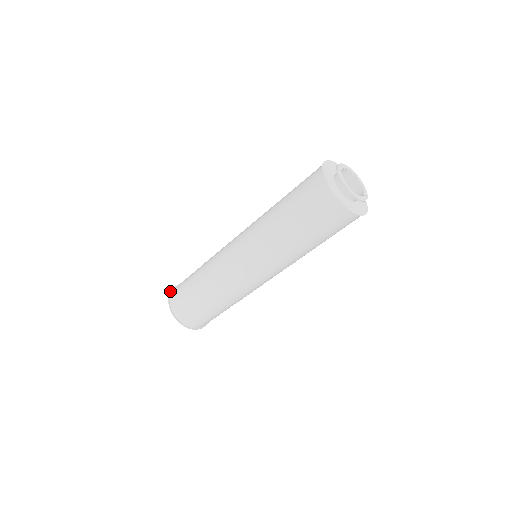
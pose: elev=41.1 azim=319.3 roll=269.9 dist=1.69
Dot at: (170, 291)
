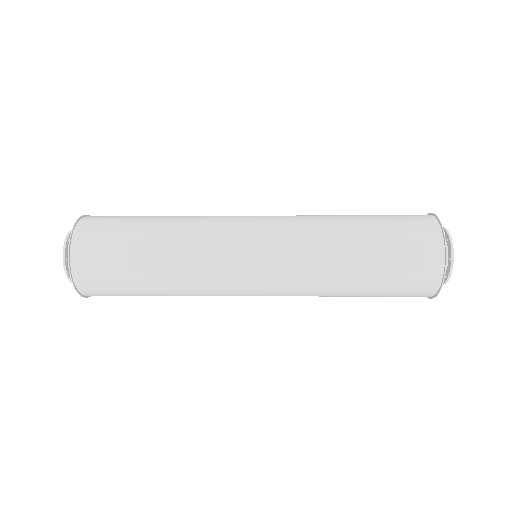
Dot at: (71, 232)
